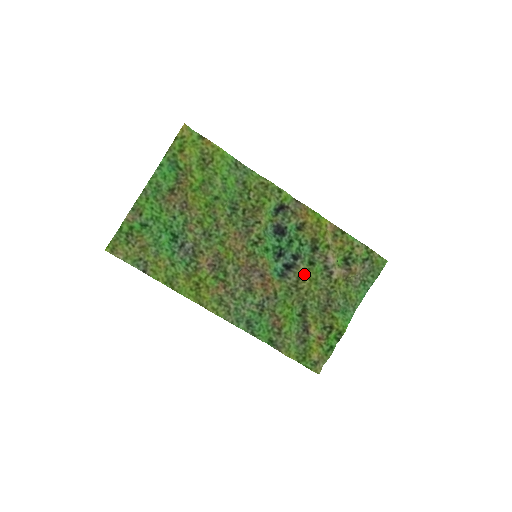
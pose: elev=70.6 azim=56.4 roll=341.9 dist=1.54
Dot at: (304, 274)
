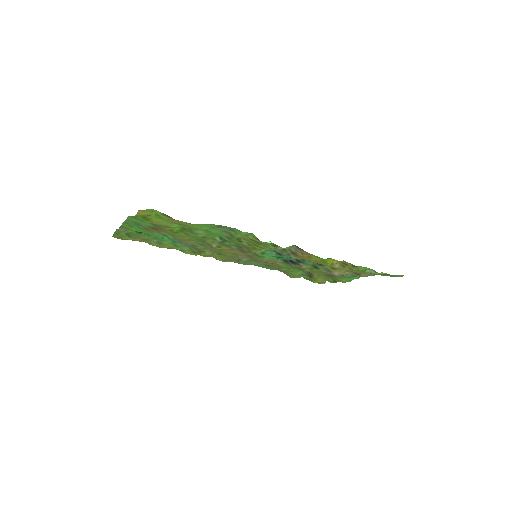
Dot at: (307, 269)
